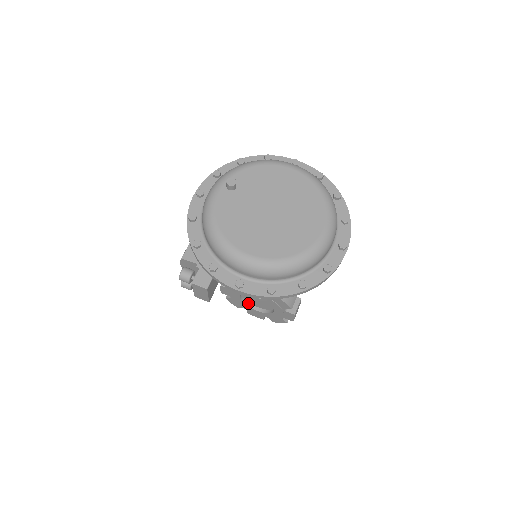
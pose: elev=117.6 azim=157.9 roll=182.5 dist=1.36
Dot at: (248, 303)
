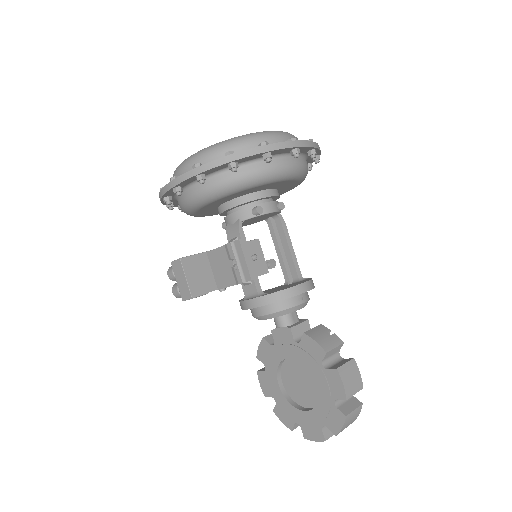
Dot at: (296, 404)
